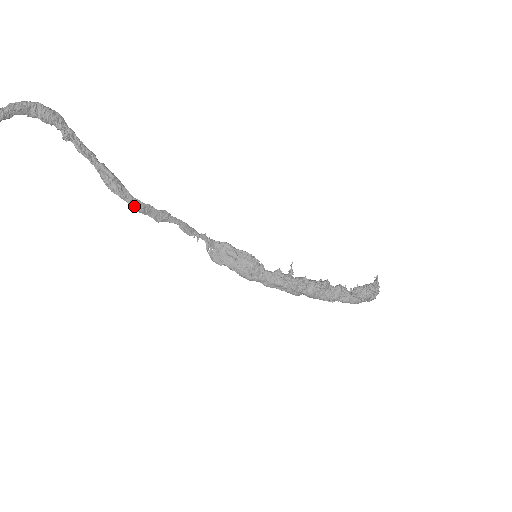
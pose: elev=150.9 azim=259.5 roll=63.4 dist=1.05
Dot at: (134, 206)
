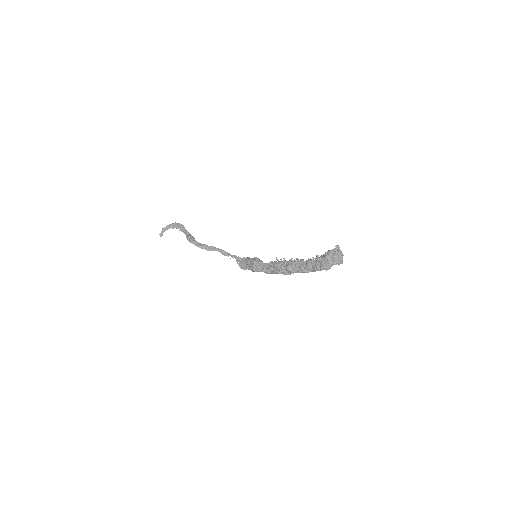
Dot at: (197, 245)
